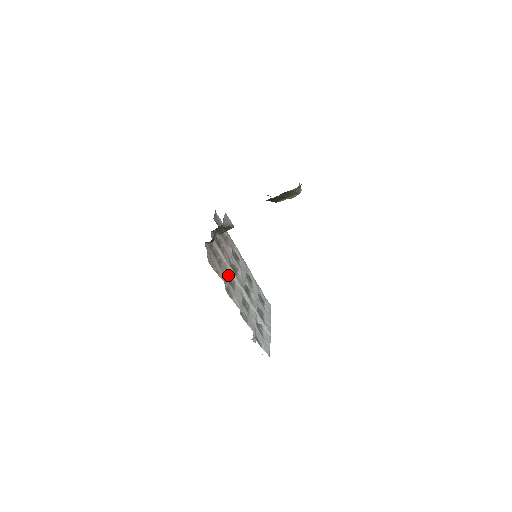
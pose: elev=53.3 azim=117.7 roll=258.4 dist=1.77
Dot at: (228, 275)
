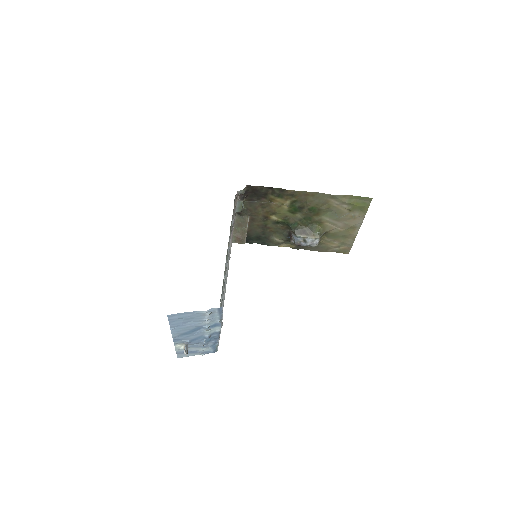
Dot at: (229, 240)
